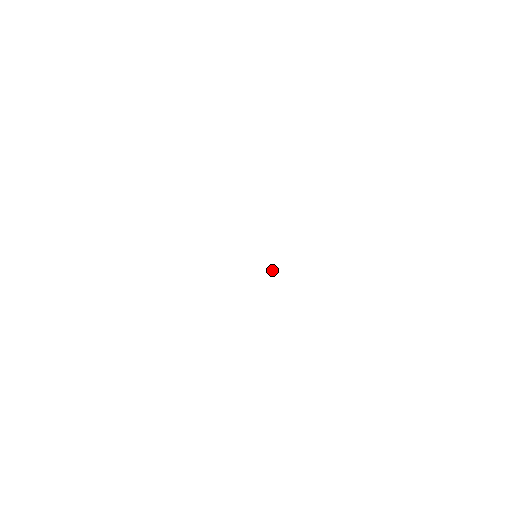
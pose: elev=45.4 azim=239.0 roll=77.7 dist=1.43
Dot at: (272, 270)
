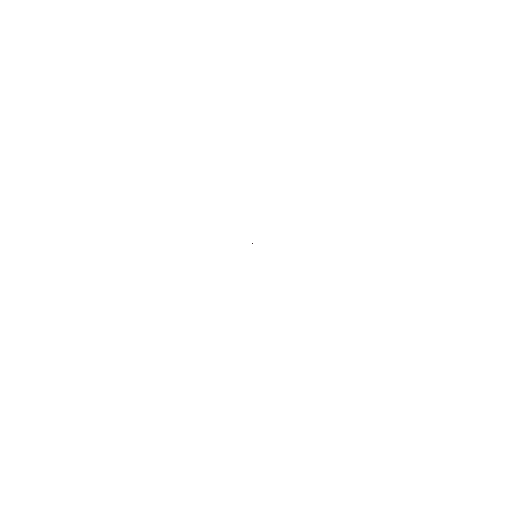
Dot at: occluded
